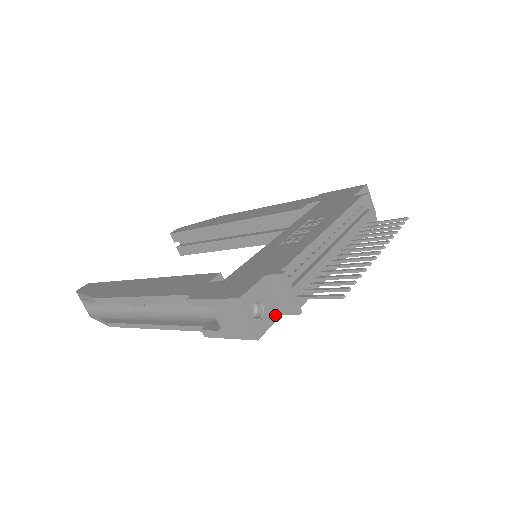
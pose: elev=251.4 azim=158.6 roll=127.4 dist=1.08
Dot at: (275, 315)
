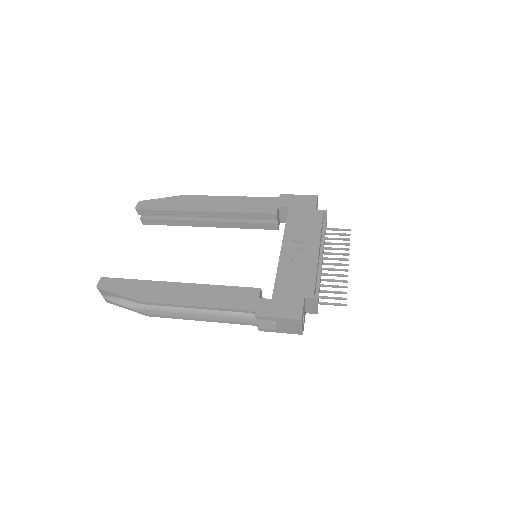
Dot at: occluded
